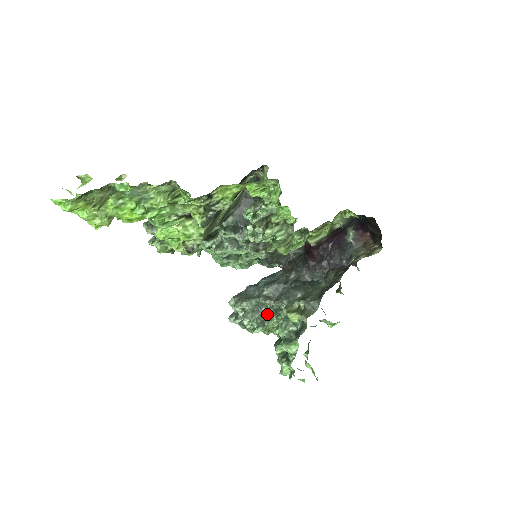
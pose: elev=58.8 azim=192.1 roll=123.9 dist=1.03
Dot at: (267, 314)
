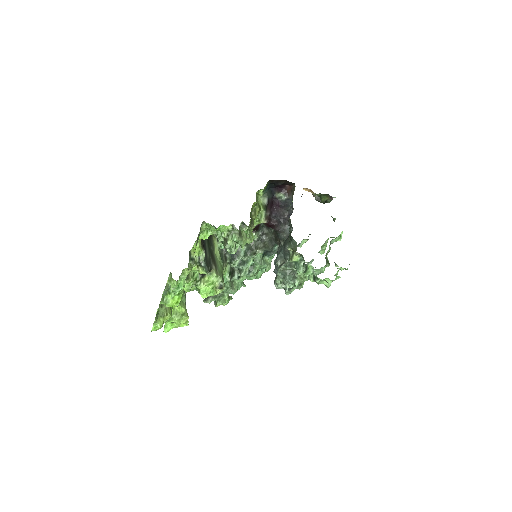
Dot at: (291, 272)
